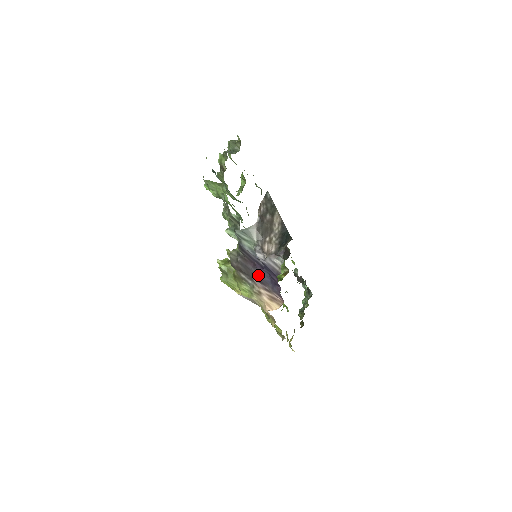
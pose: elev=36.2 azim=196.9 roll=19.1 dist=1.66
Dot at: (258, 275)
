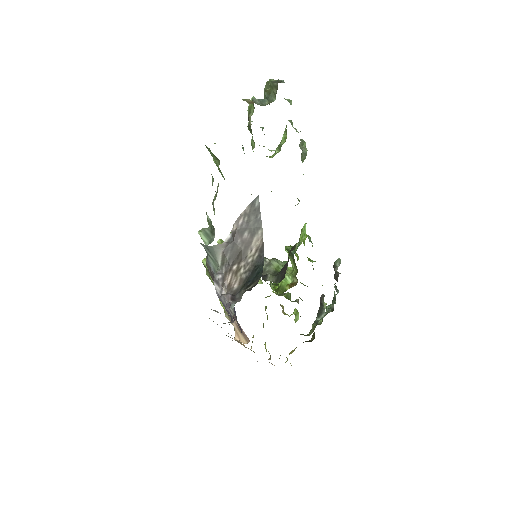
Dot at: occluded
